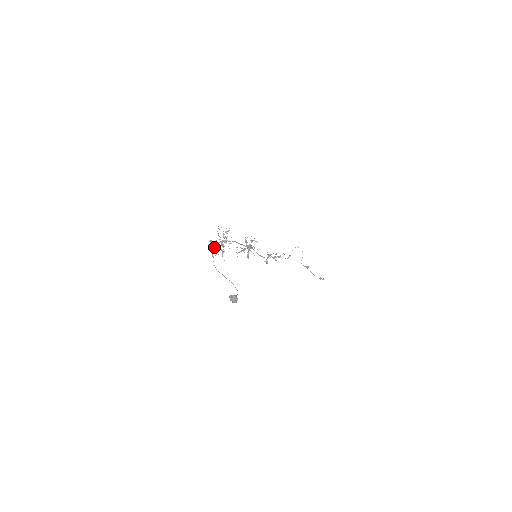
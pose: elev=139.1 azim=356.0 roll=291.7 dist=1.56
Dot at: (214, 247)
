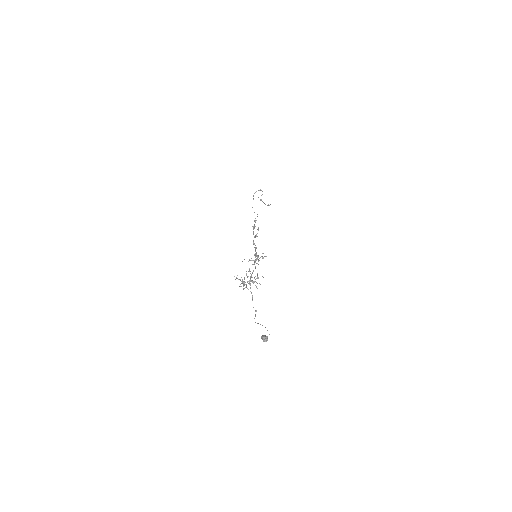
Dot at: occluded
